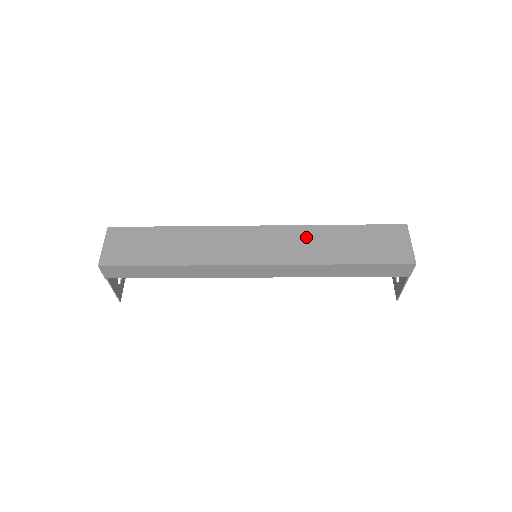
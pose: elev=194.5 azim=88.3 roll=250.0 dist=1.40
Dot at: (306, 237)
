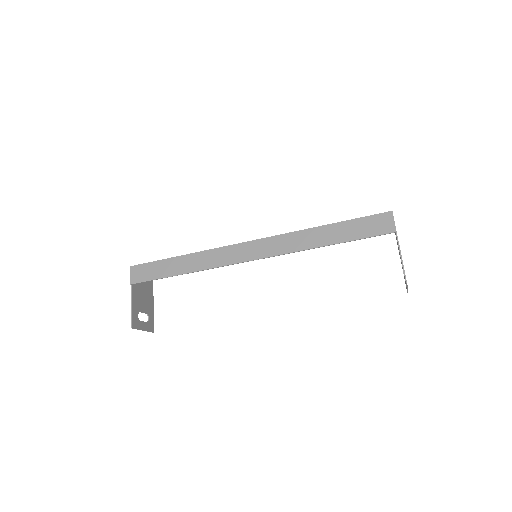
Dot at: occluded
